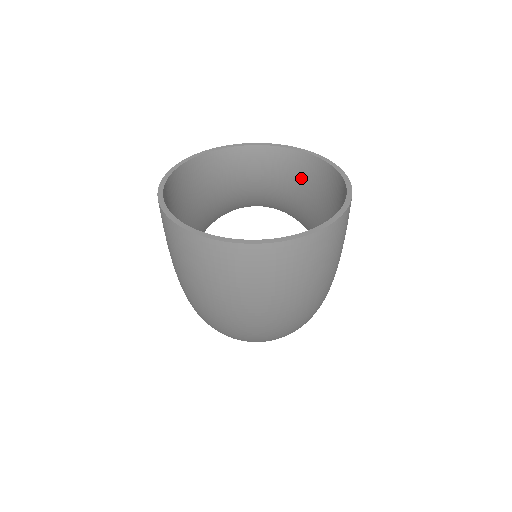
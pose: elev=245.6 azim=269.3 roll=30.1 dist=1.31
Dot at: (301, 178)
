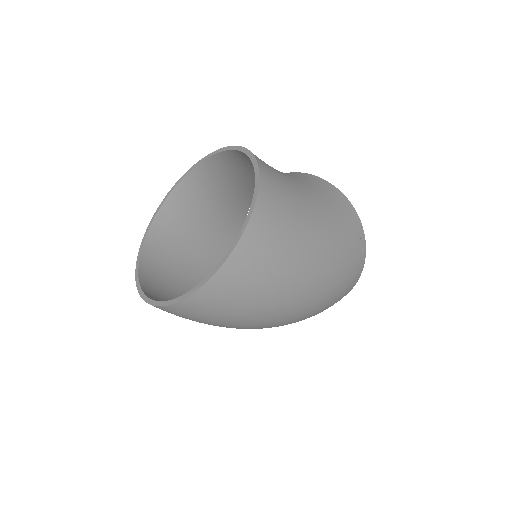
Dot at: occluded
